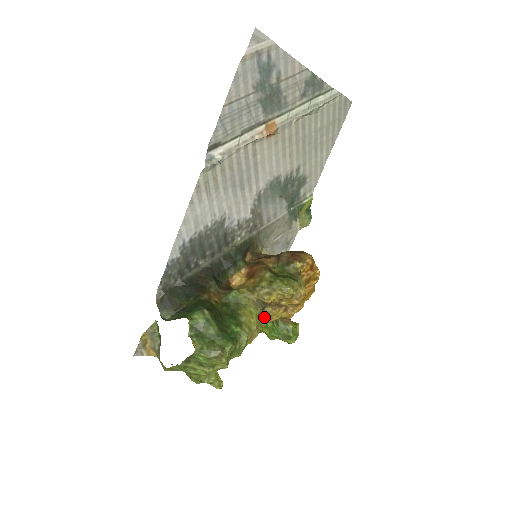
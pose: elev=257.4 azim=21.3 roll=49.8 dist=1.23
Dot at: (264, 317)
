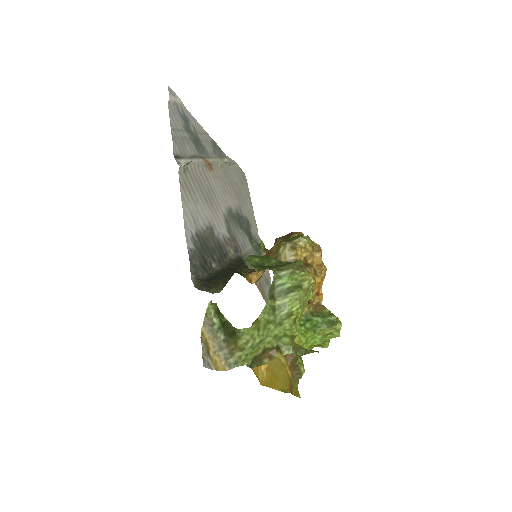
Dot at: occluded
